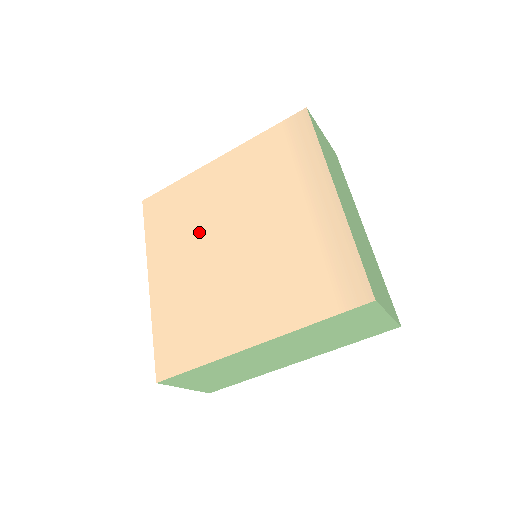
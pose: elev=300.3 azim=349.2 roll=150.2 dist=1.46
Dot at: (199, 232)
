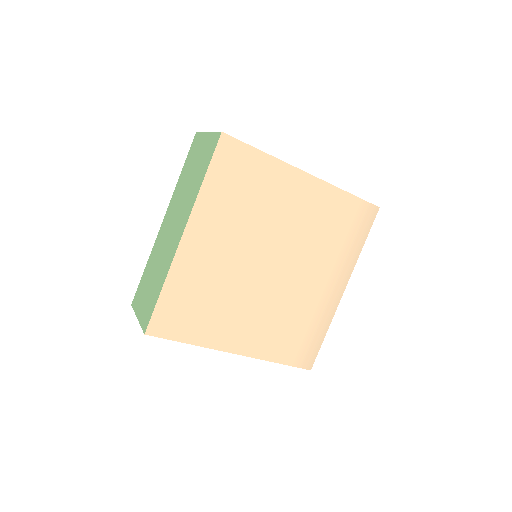
Dot at: (253, 232)
